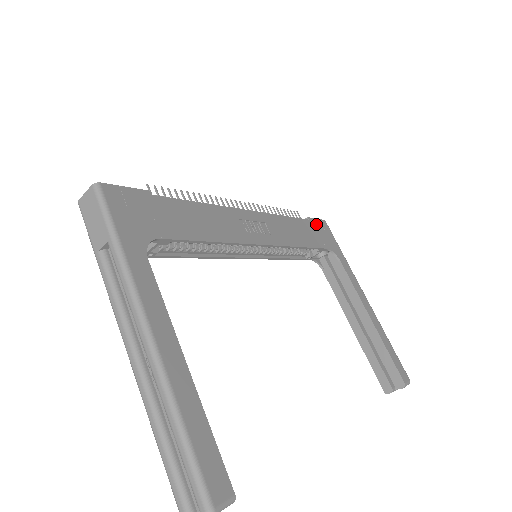
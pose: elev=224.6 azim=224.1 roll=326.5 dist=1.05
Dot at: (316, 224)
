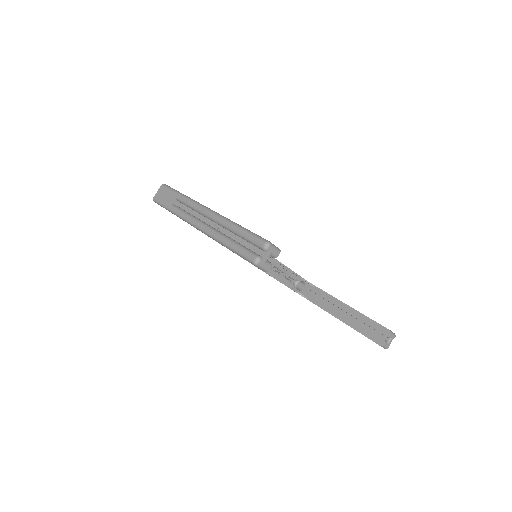
Dot at: occluded
